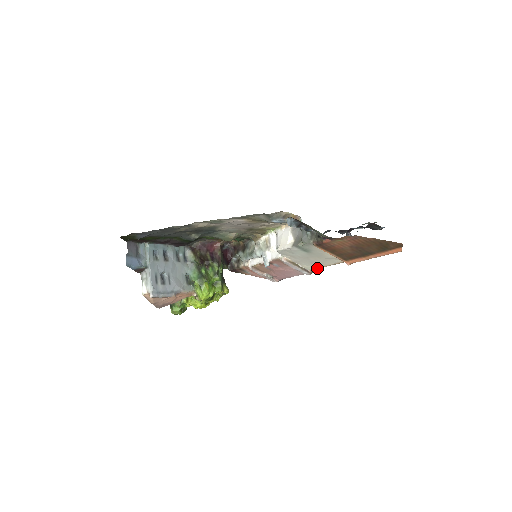
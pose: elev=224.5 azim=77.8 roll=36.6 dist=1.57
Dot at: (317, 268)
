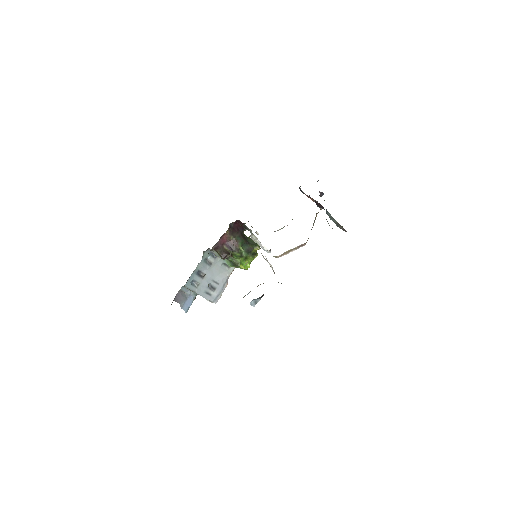
Dot at: occluded
